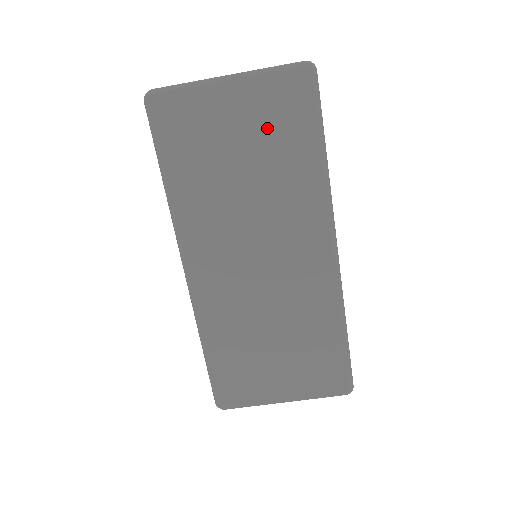
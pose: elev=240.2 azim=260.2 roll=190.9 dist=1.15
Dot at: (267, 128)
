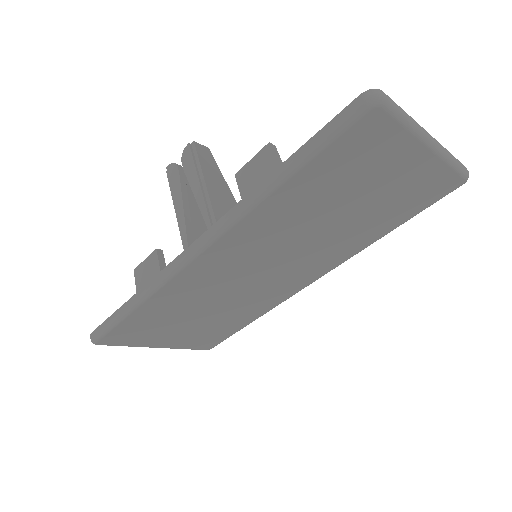
Dot at: (394, 198)
